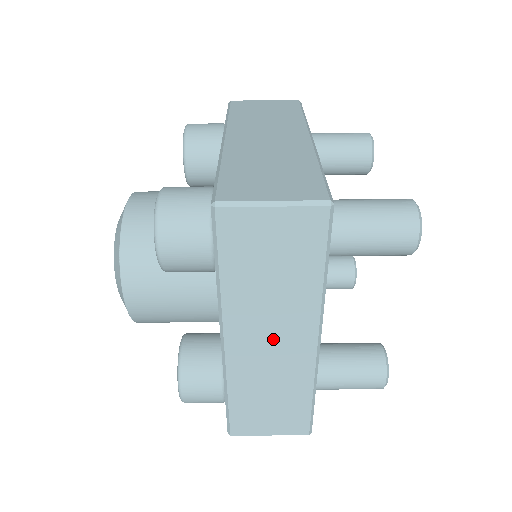
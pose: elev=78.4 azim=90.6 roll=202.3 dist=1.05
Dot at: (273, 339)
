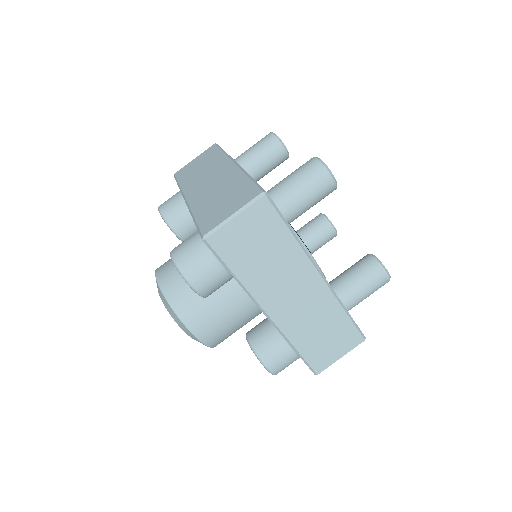
Dot at: (294, 293)
